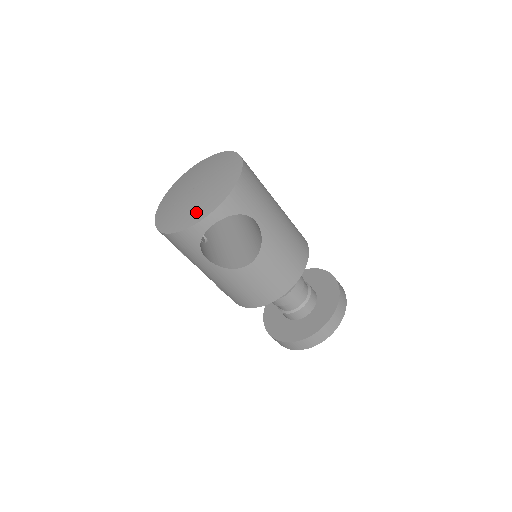
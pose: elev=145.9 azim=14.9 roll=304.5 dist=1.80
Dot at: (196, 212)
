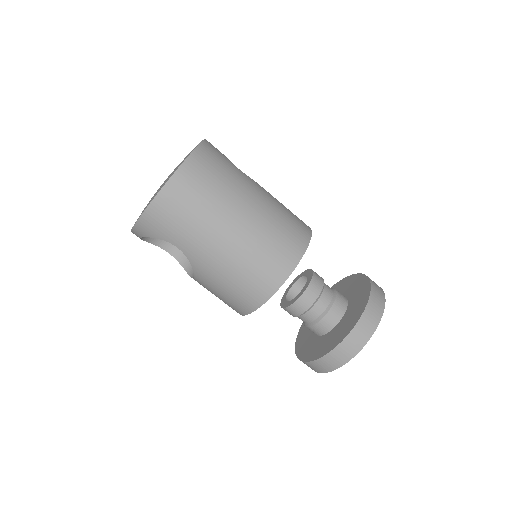
Dot at: occluded
